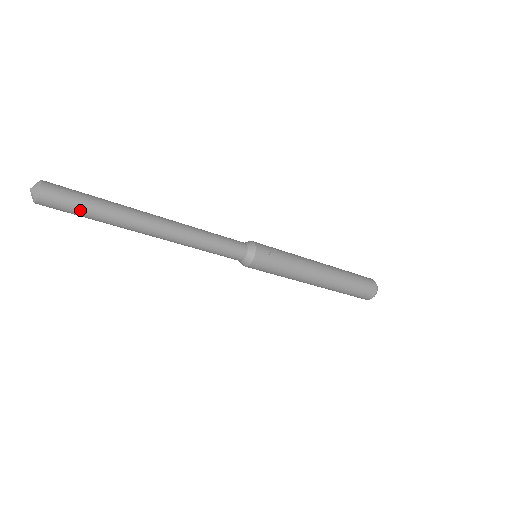
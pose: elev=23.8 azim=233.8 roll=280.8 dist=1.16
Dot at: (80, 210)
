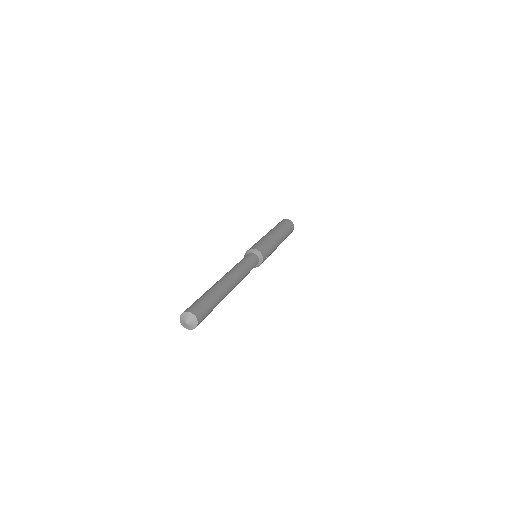
Dot at: occluded
